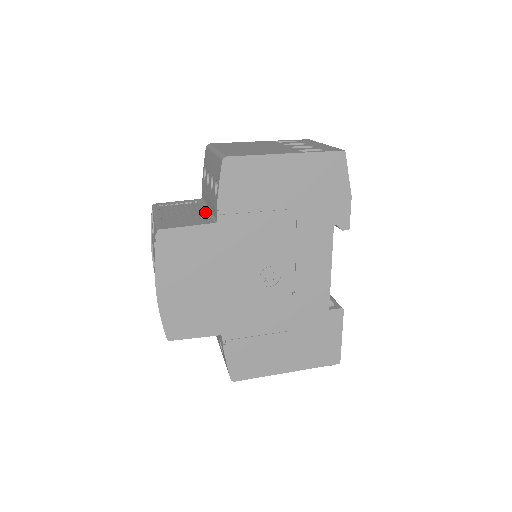
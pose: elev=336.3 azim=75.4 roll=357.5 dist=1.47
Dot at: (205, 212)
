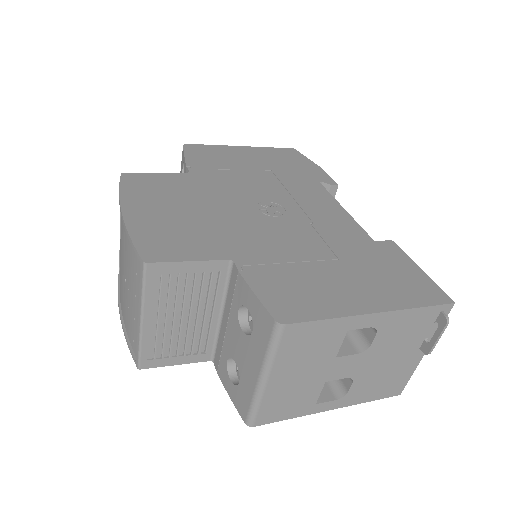
Dot at: occluded
